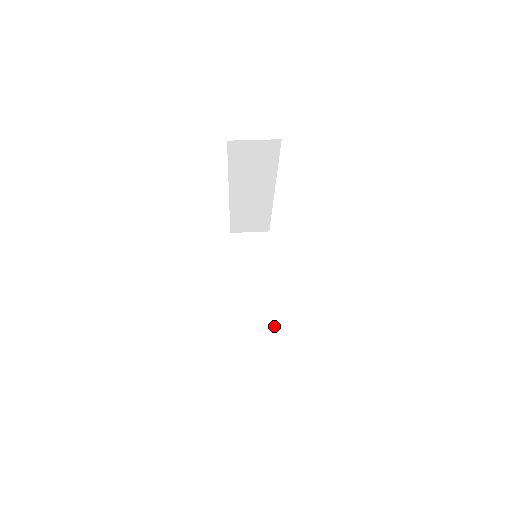
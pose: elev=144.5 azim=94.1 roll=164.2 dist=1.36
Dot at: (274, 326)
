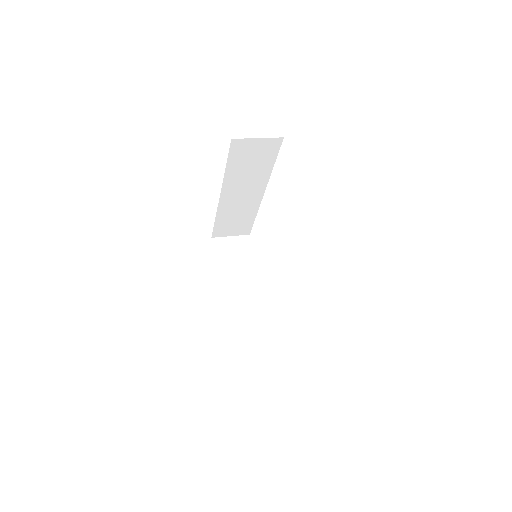
Dot at: (268, 328)
